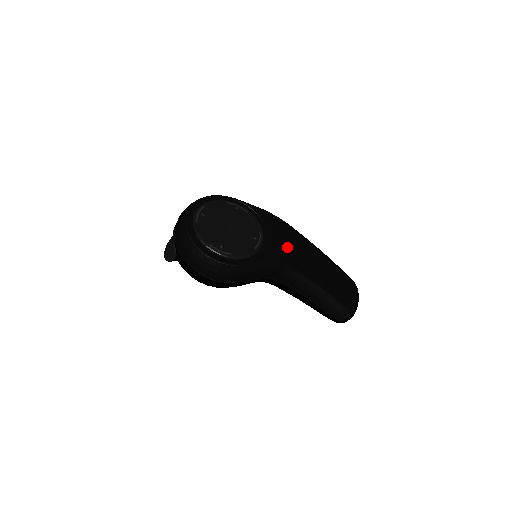
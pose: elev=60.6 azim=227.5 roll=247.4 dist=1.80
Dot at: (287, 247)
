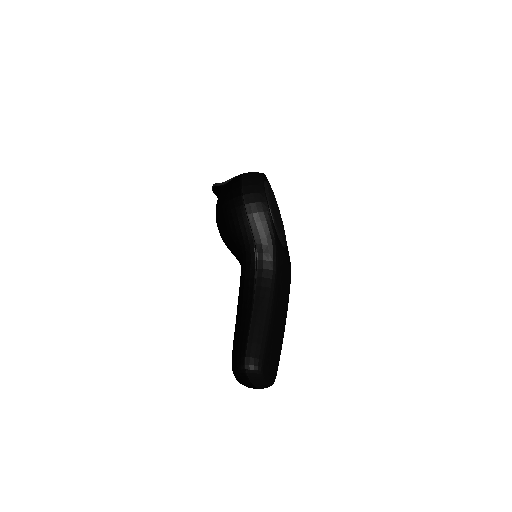
Dot at: (285, 272)
